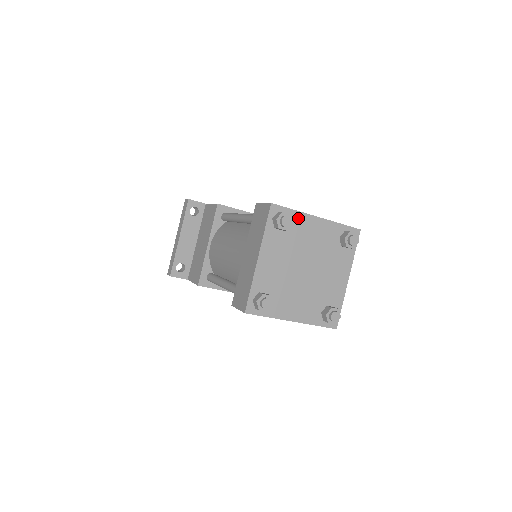
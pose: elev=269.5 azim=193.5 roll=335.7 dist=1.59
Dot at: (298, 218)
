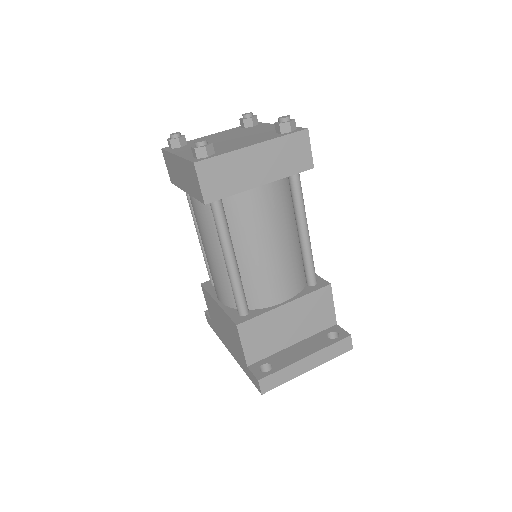
Dot at: (264, 125)
